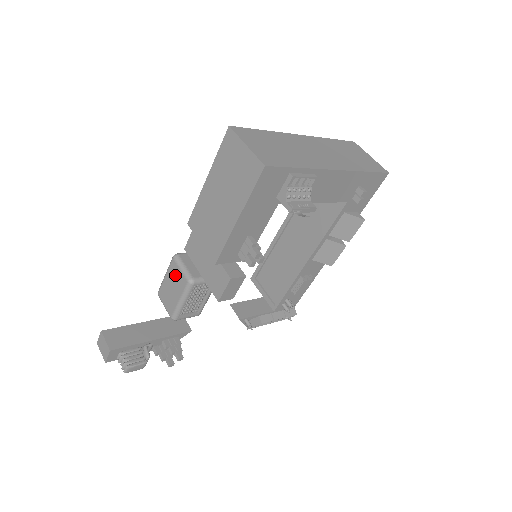
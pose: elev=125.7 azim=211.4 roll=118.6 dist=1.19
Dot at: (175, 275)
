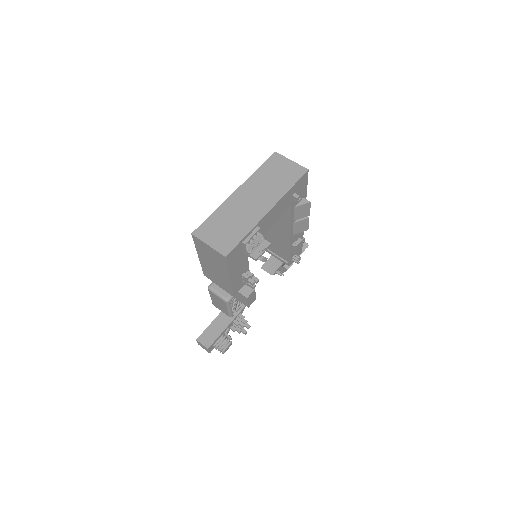
Dot at: (216, 298)
